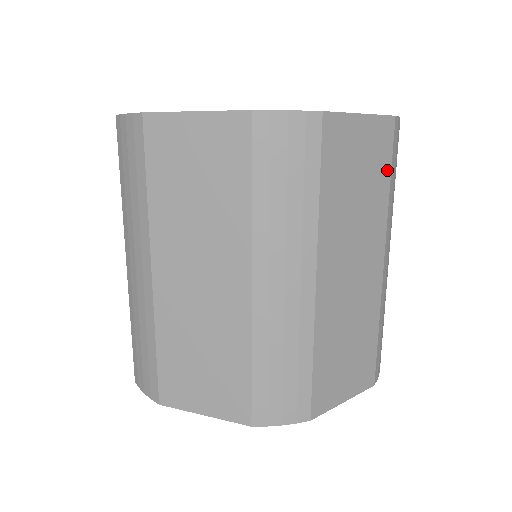
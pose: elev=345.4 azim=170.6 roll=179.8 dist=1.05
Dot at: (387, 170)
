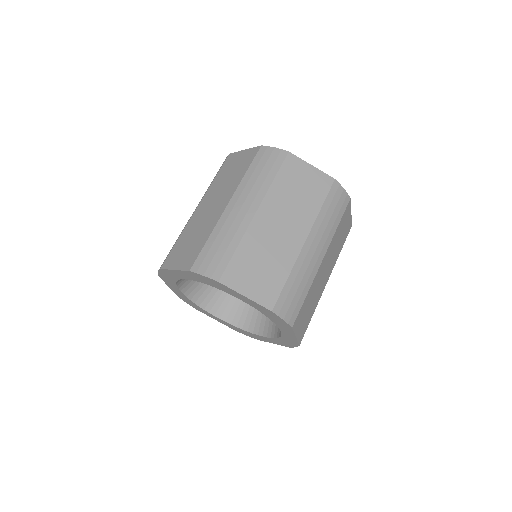
Dot at: (322, 198)
